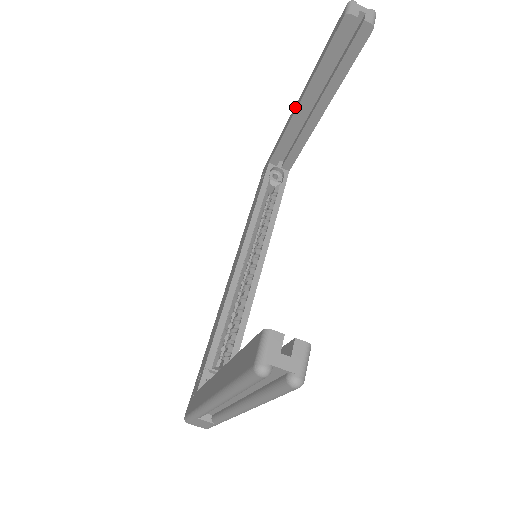
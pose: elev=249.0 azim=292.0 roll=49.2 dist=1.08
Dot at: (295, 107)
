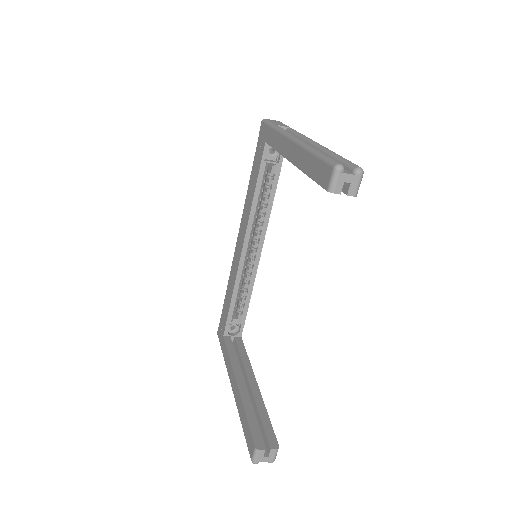
Dot at: (287, 147)
